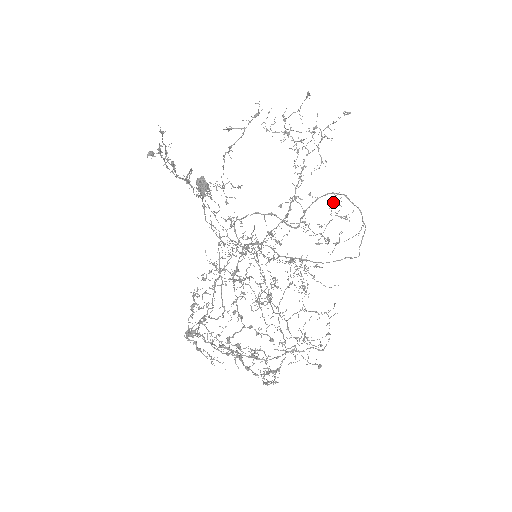
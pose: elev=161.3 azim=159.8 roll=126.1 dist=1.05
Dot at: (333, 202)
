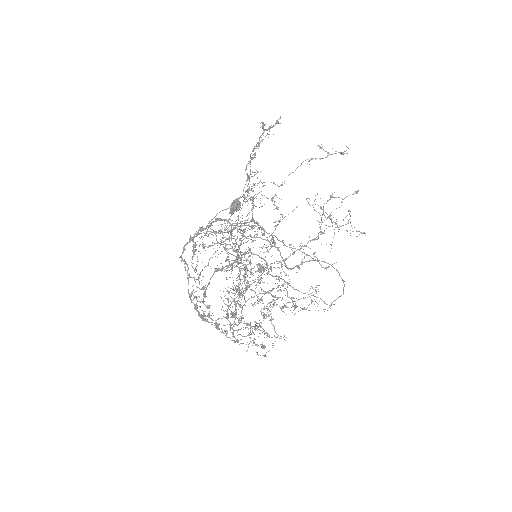
Dot at: (312, 288)
